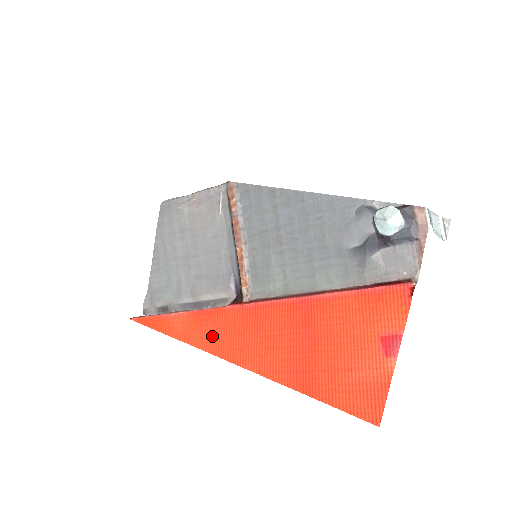
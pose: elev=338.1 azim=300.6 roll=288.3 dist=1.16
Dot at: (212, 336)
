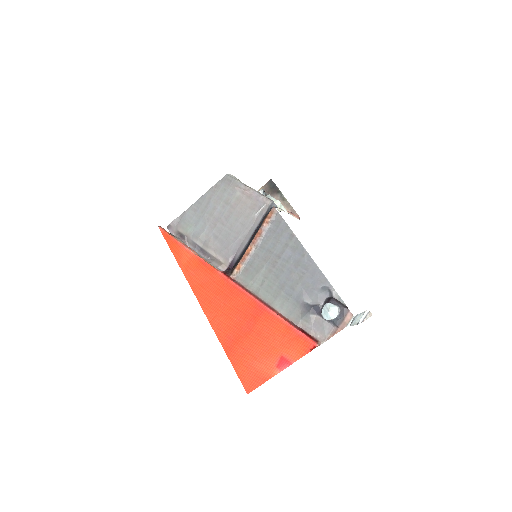
Dot at: (200, 281)
